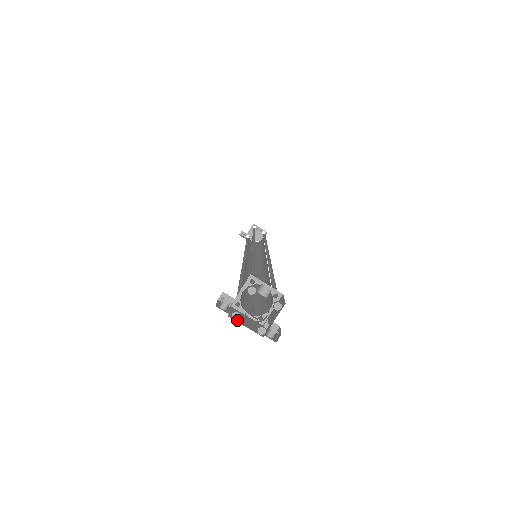
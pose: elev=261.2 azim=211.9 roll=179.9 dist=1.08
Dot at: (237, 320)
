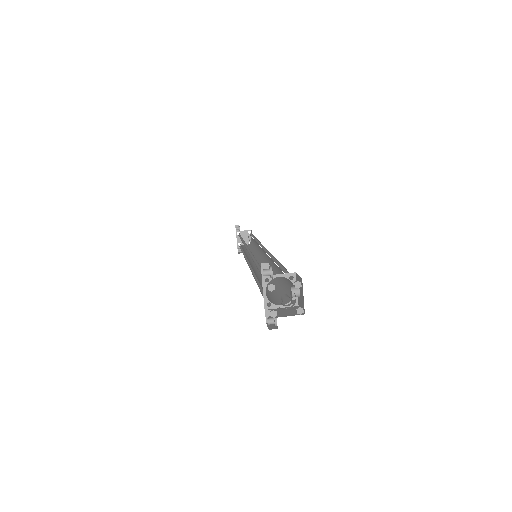
Dot at: occluded
